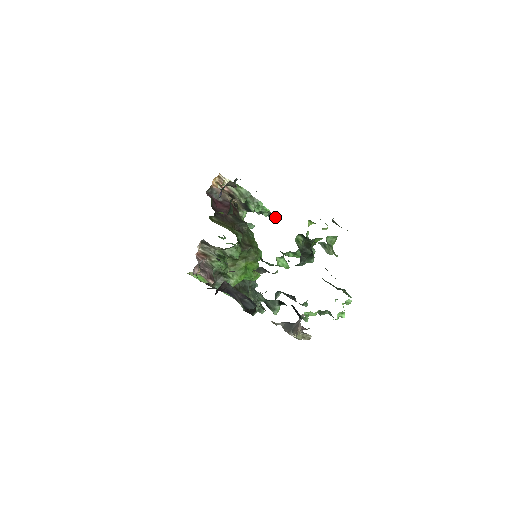
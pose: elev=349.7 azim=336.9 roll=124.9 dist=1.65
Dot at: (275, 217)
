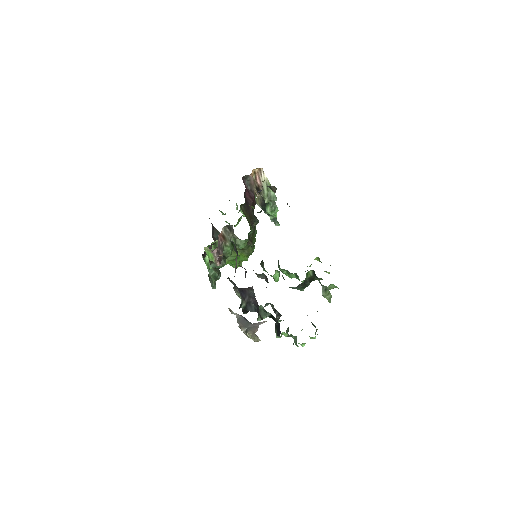
Dot at: (277, 224)
